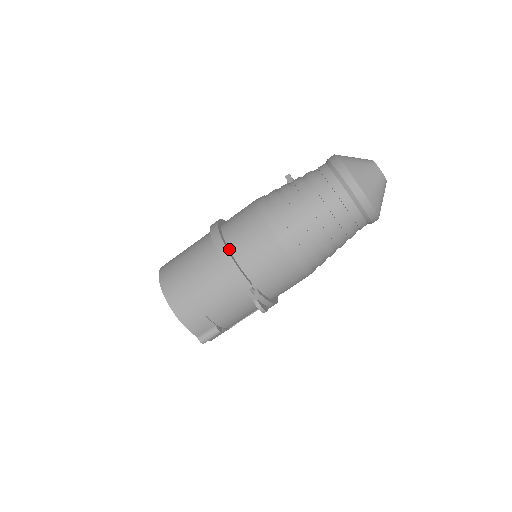
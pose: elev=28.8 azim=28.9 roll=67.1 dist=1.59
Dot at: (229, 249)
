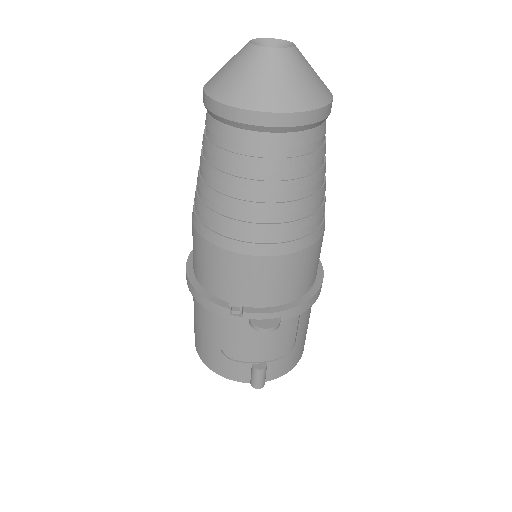
Dot at: (195, 277)
